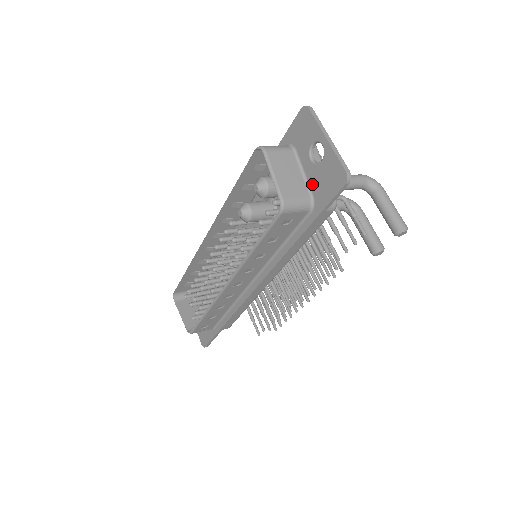
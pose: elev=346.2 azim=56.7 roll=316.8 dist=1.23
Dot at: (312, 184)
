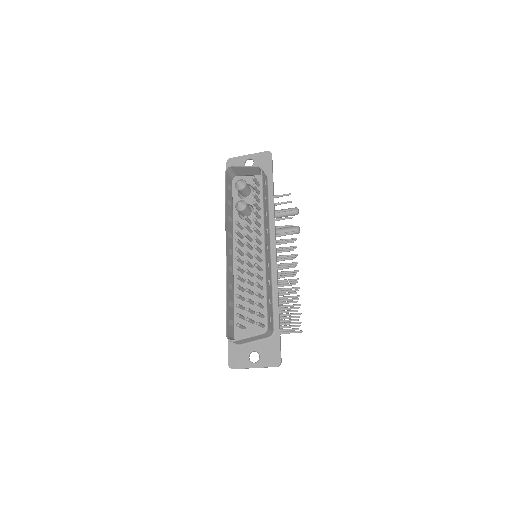
Dot at: occluded
